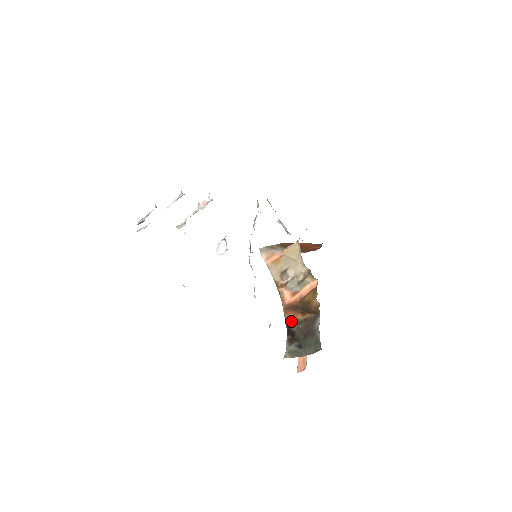
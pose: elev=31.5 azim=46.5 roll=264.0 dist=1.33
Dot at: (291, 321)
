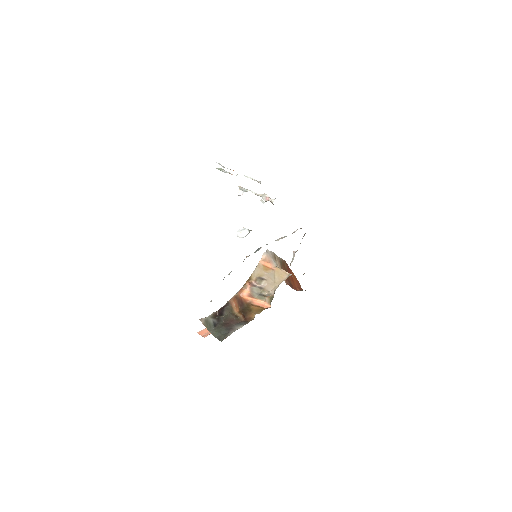
Dot at: (229, 307)
